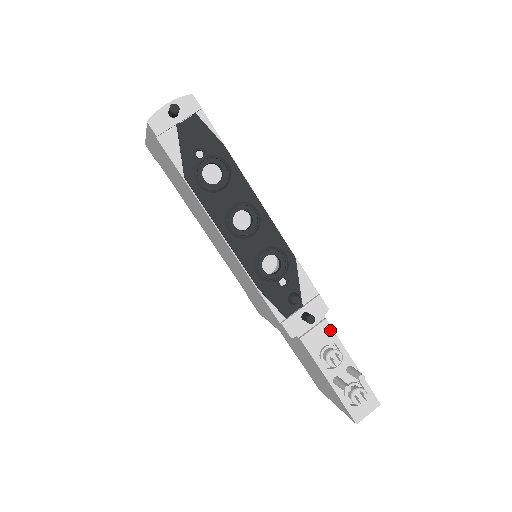
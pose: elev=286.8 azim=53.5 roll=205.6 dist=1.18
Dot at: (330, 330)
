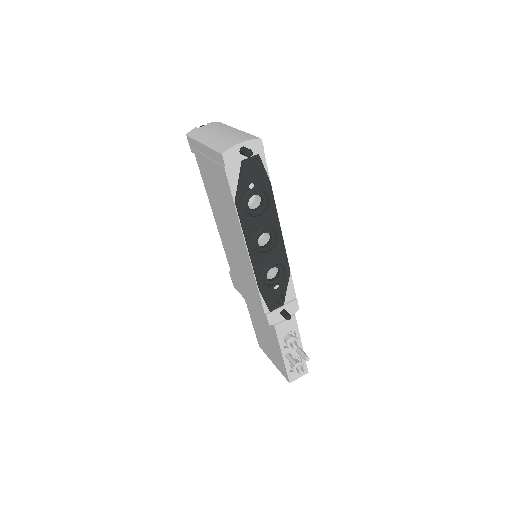
Dot at: (295, 323)
